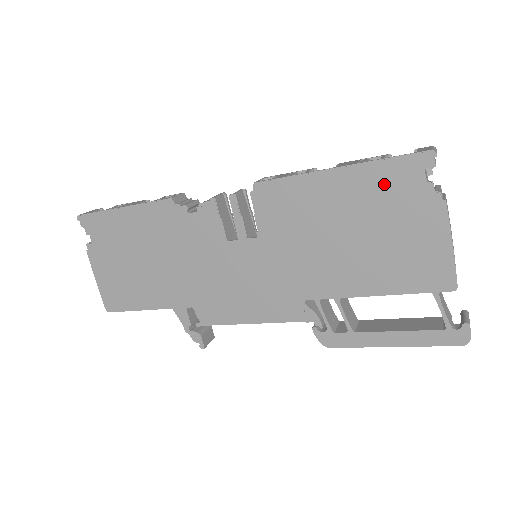
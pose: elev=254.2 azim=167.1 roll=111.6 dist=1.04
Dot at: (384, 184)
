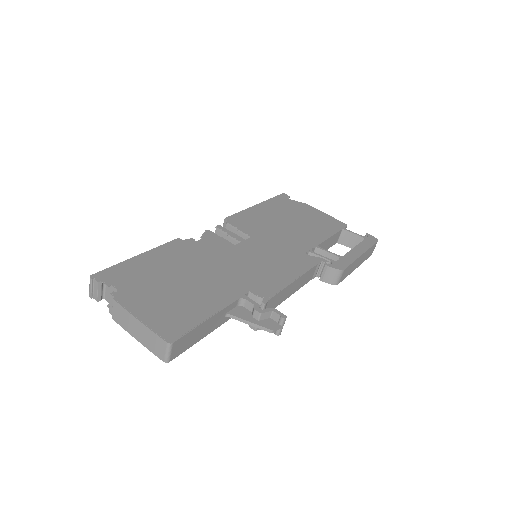
Dot at: (280, 204)
